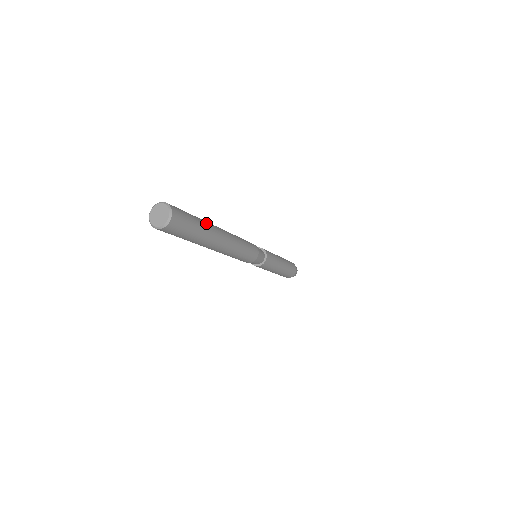
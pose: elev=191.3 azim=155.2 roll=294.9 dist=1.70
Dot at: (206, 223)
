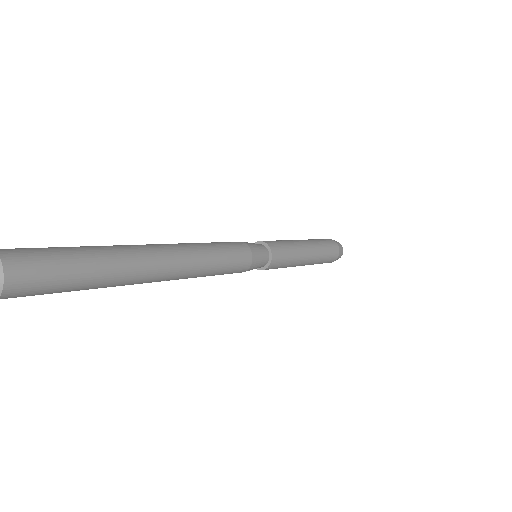
Dot at: (116, 265)
